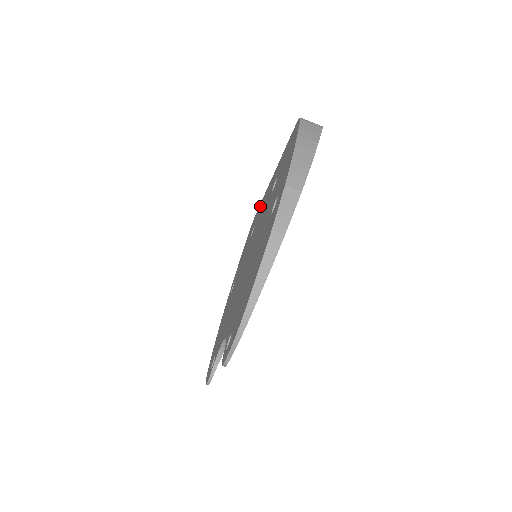
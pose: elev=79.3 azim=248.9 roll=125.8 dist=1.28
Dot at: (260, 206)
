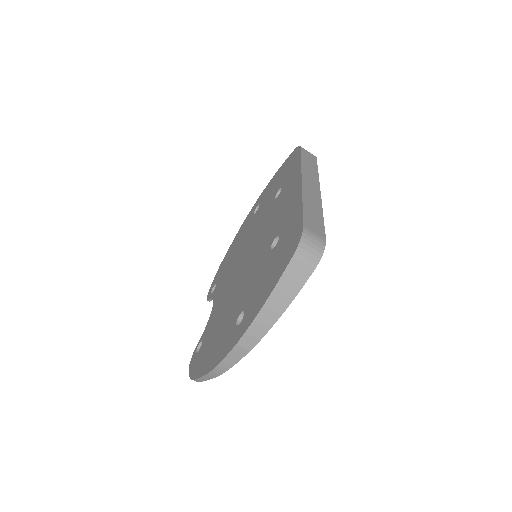
Dot at: (294, 171)
